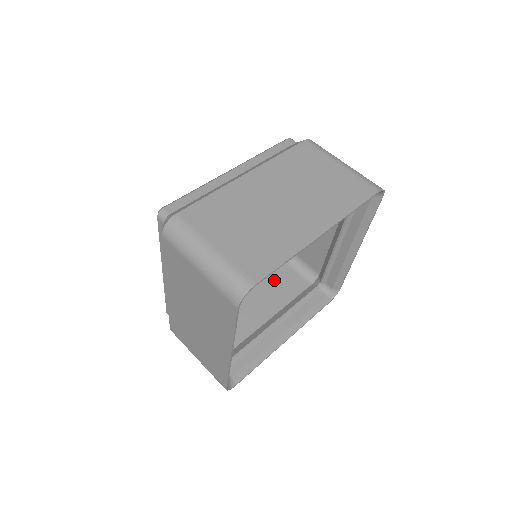
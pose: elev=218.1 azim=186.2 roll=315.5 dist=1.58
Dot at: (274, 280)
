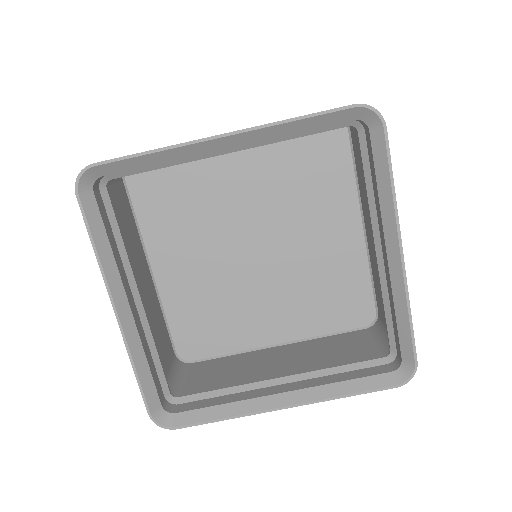
Dot at: (335, 345)
